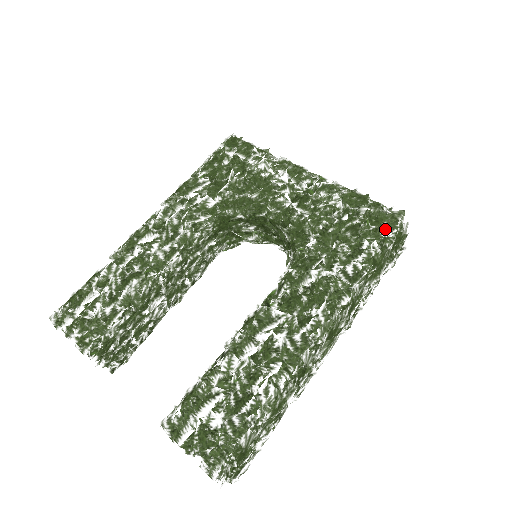
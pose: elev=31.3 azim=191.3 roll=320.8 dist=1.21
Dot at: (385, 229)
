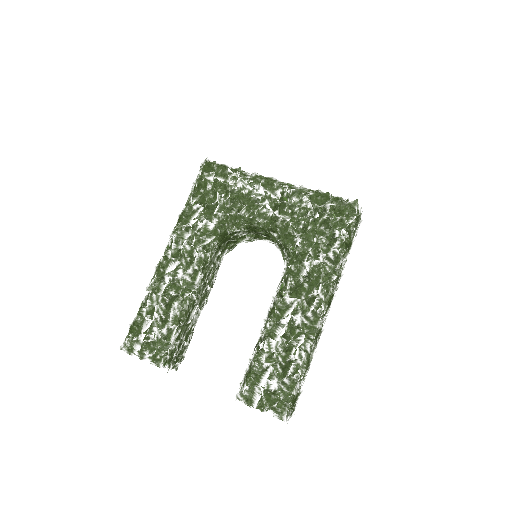
Dot at: (348, 218)
